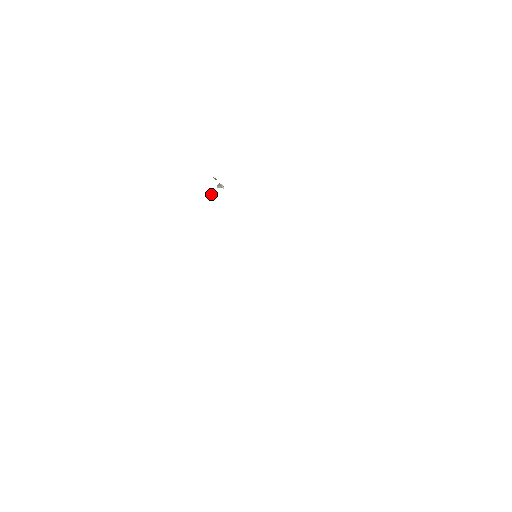
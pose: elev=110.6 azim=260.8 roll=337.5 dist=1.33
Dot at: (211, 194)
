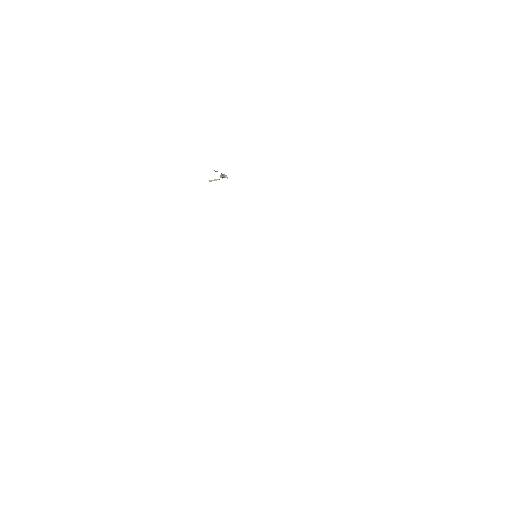
Dot at: (215, 180)
